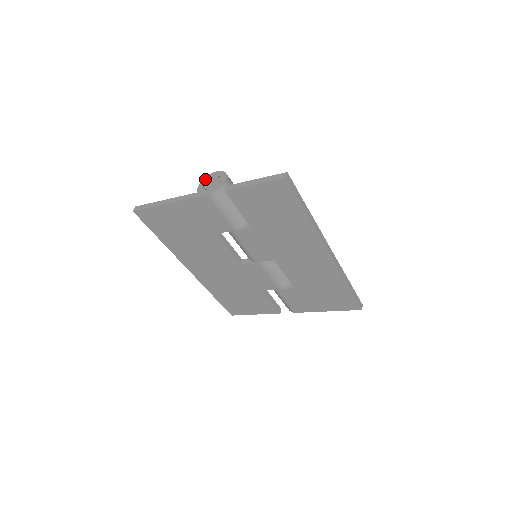
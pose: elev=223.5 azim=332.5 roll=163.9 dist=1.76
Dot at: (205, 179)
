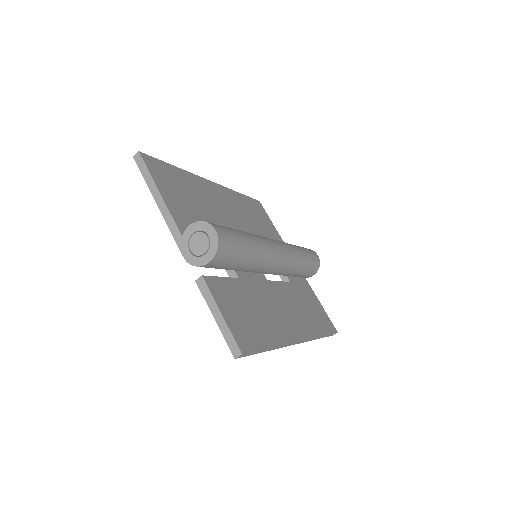
Dot at: (200, 225)
